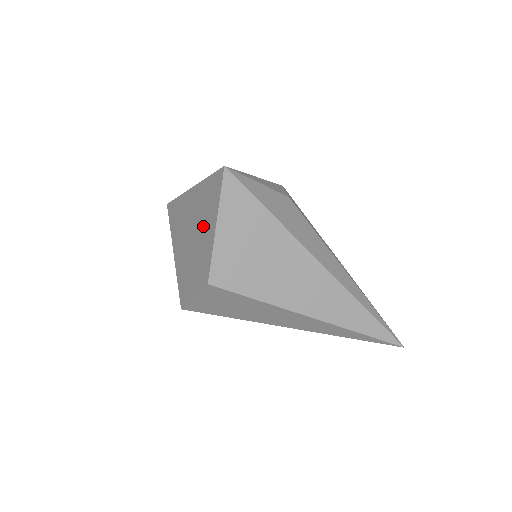
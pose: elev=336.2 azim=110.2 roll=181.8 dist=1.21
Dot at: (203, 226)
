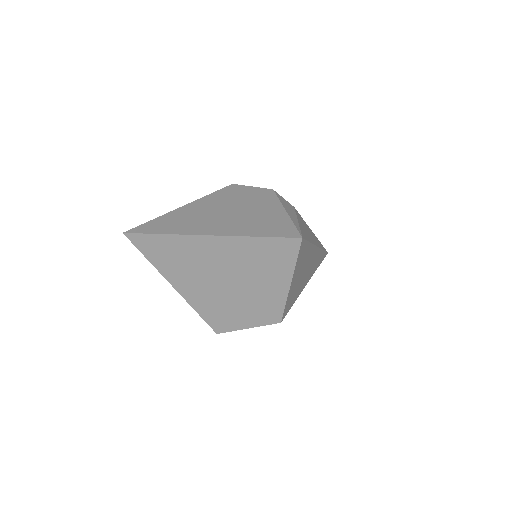
Dot at: (258, 278)
